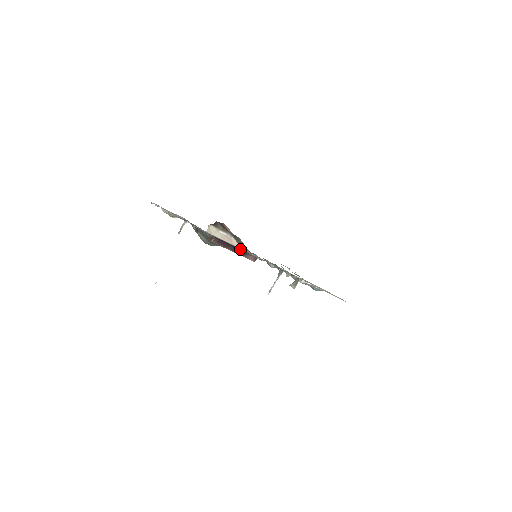
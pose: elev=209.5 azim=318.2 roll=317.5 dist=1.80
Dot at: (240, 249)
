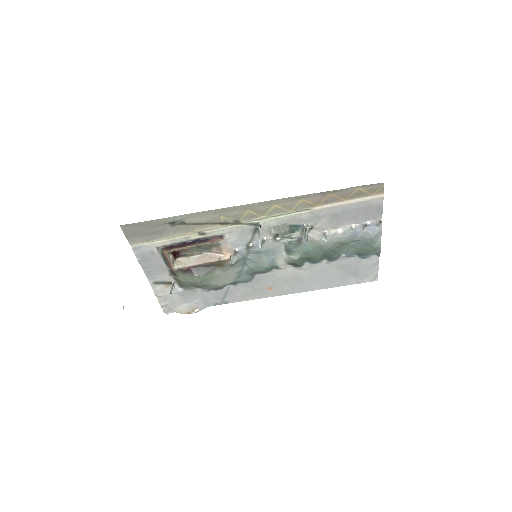
Dot at: (197, 240)
